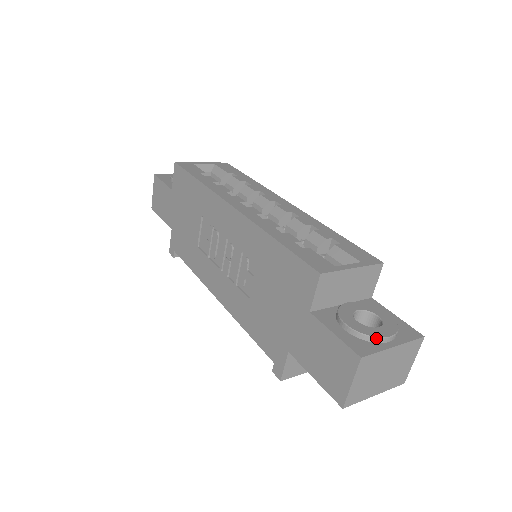
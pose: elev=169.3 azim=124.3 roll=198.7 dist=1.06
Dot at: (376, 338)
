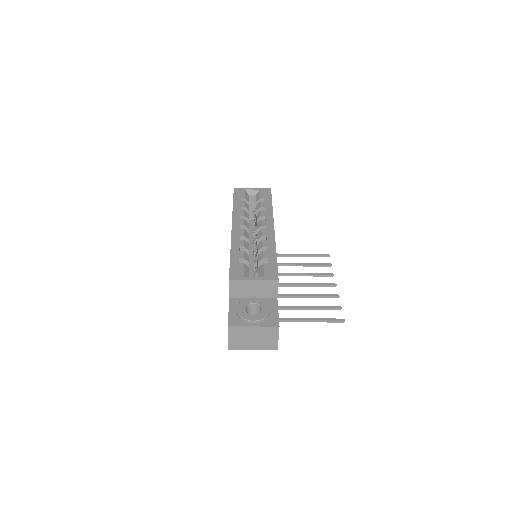
Dot at: (245, 319)
